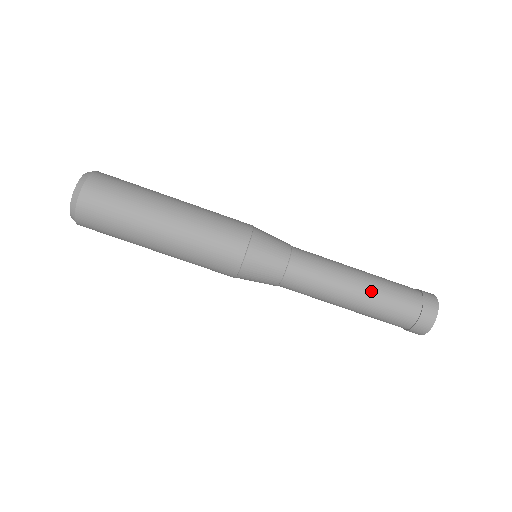
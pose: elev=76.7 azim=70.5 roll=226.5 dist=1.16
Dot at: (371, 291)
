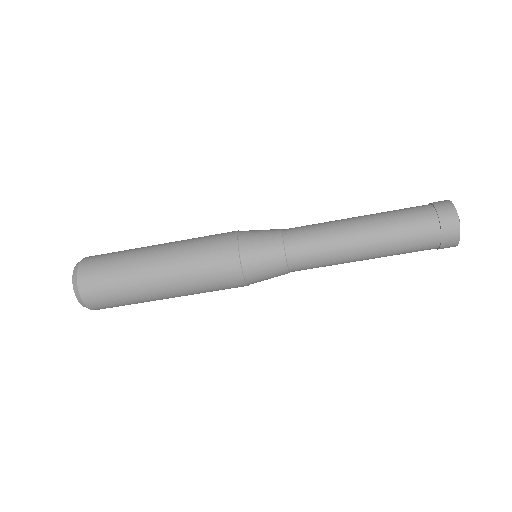
Dot at: (379, 242)
